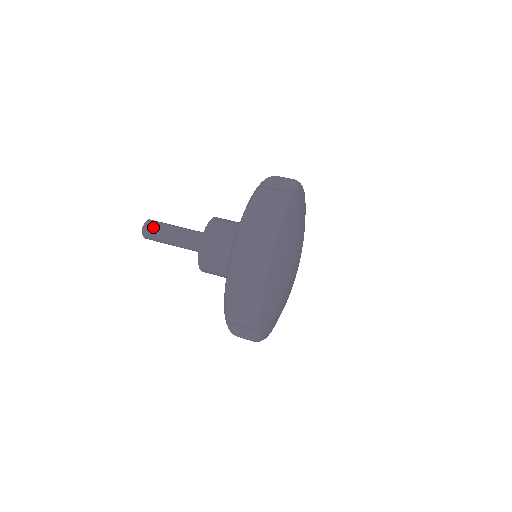
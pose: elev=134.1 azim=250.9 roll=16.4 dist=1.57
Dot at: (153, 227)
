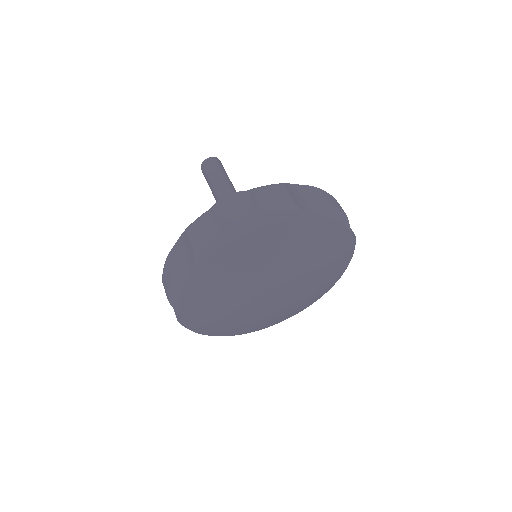
Dot at: (205, 170)
